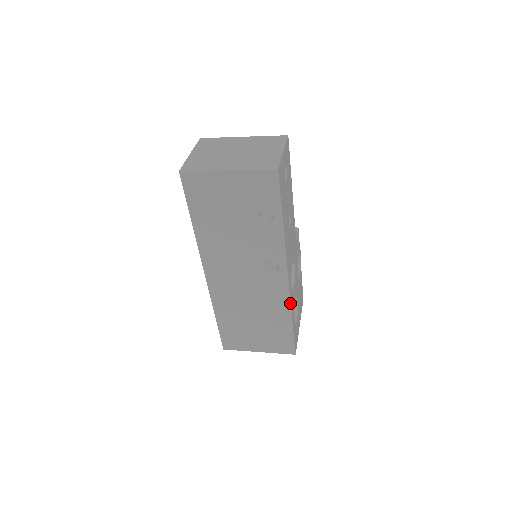
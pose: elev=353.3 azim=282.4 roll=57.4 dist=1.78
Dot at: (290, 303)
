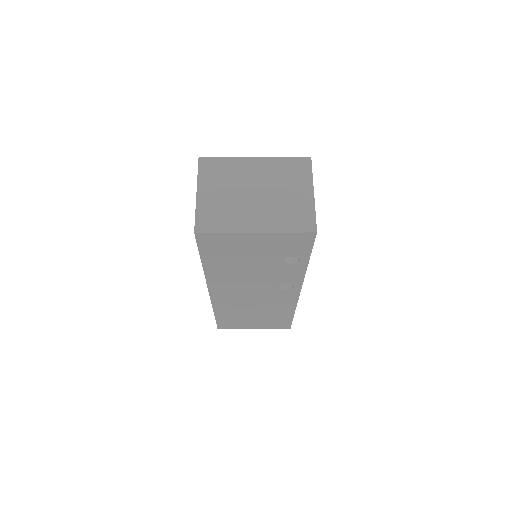
Dot at: (296, 305)
